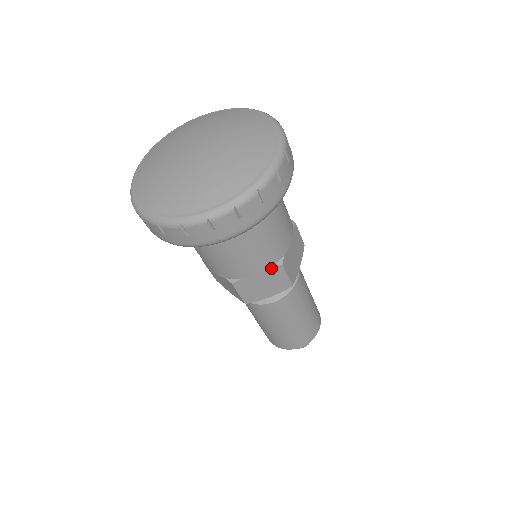
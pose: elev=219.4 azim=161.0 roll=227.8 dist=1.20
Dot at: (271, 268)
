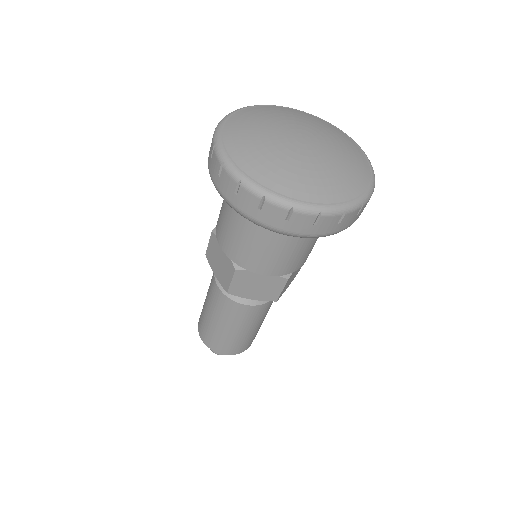
Dot at: (277, 277)
